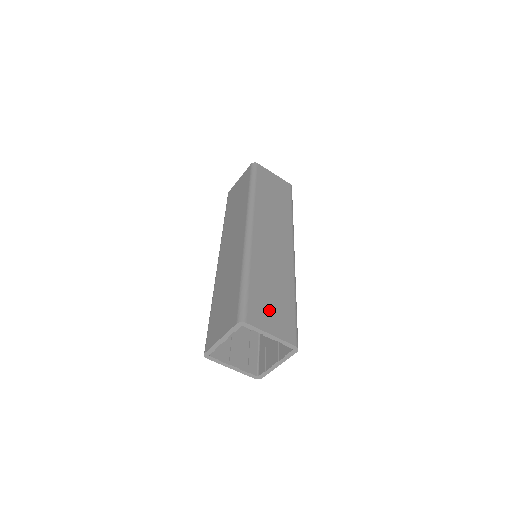
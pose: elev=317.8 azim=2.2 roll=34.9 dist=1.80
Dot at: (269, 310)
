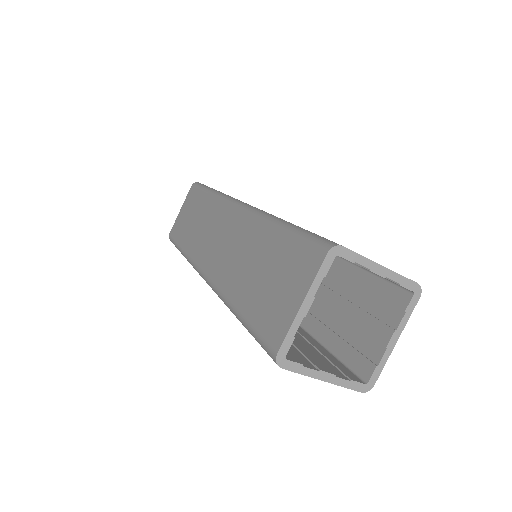
Dot at: occluded
